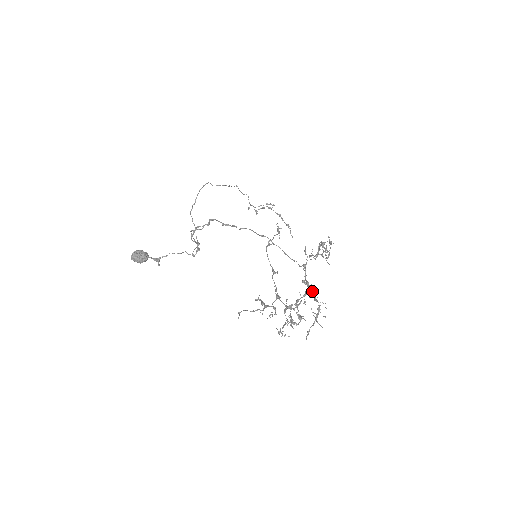
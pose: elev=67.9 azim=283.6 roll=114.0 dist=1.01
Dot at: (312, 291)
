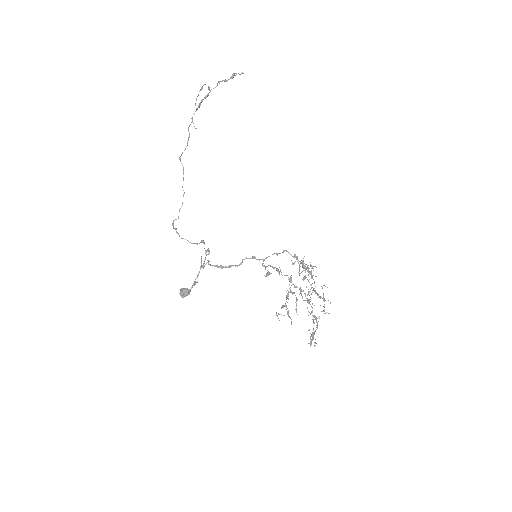
Dot at: occluded
